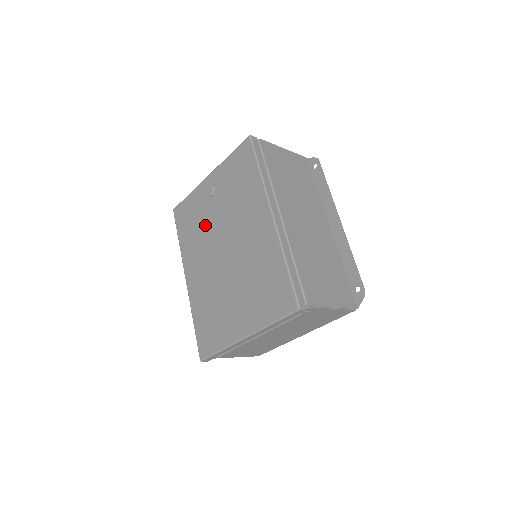
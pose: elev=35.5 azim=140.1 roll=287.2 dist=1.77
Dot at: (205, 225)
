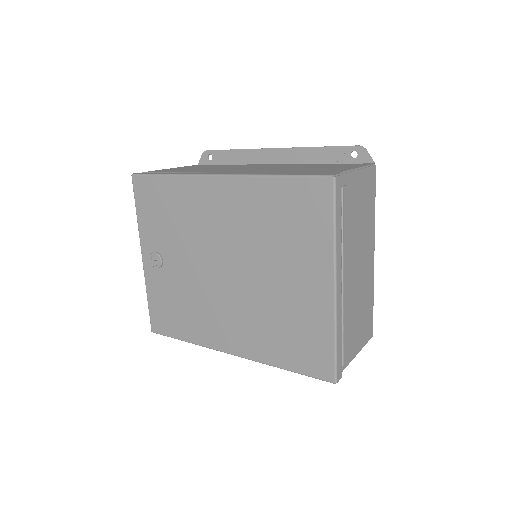
Dot at: (186, 287)
